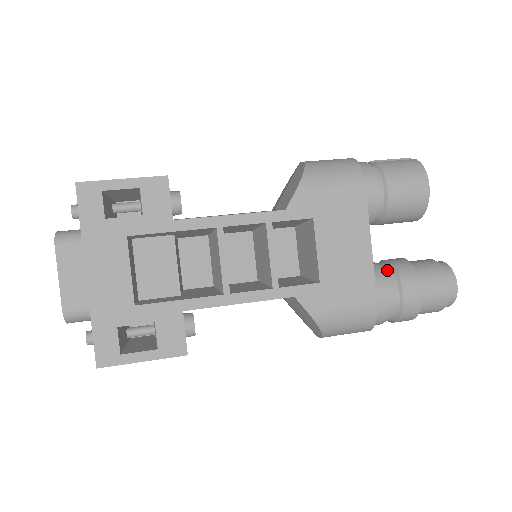
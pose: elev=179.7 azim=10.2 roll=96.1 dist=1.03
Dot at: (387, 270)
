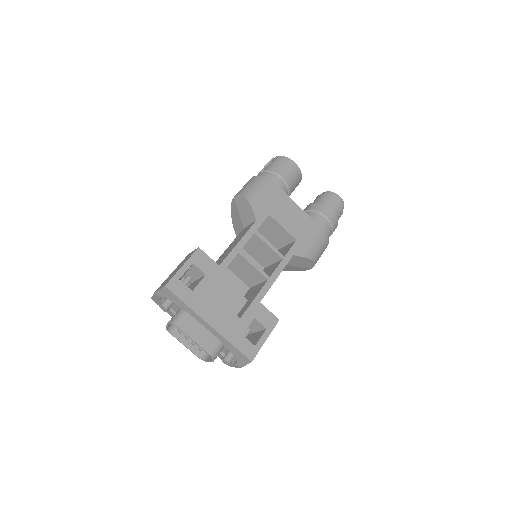
Dot at: (311, 213)
